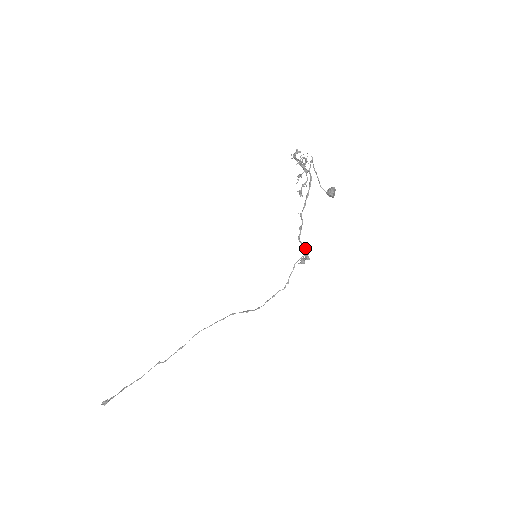
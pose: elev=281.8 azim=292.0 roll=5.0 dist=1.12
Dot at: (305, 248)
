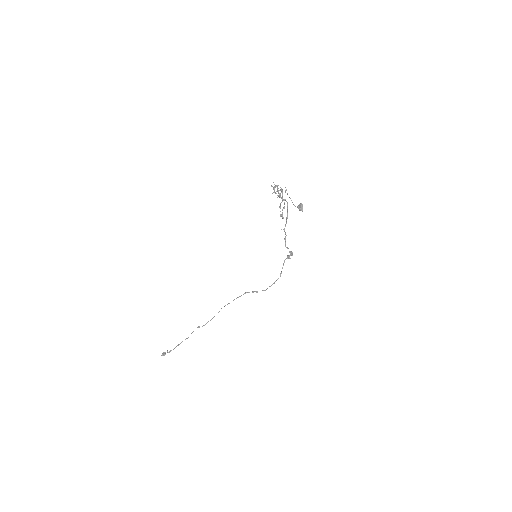
Dot at: (290, 251)
